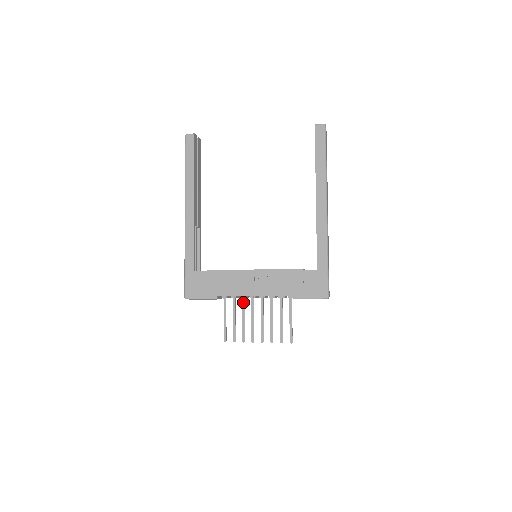
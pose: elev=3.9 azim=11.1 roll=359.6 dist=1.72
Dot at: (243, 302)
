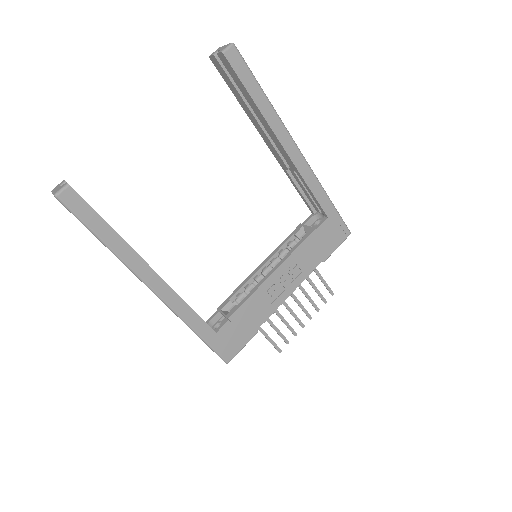
Dot at: occluded
